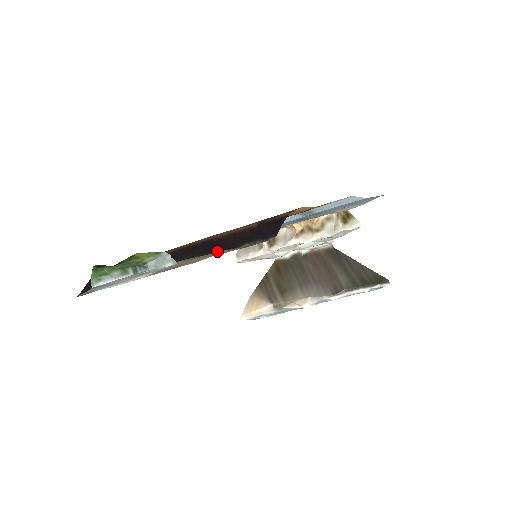
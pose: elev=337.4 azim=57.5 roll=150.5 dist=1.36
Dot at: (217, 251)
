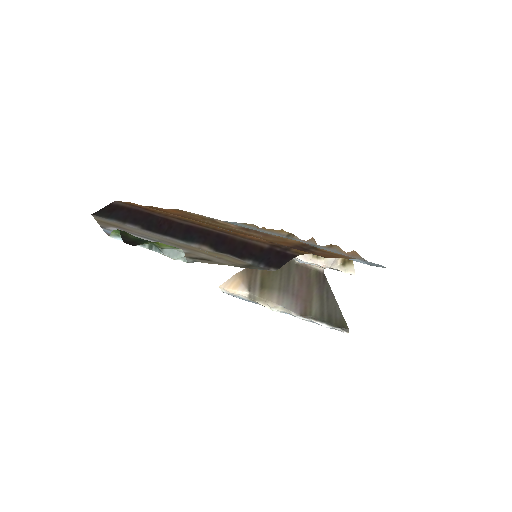
Dot at: (225, 250)
